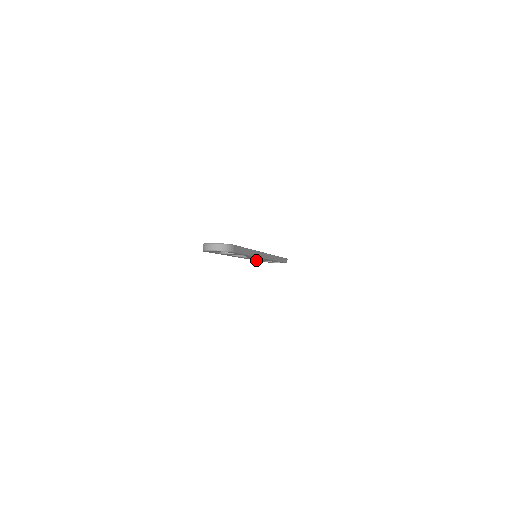
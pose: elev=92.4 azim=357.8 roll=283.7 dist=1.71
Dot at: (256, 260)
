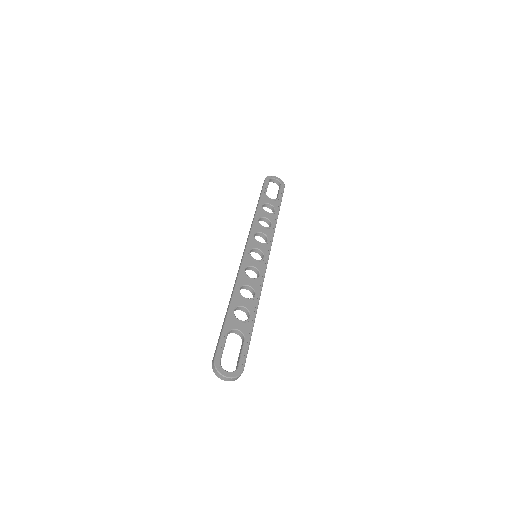
Dot at: occluded
